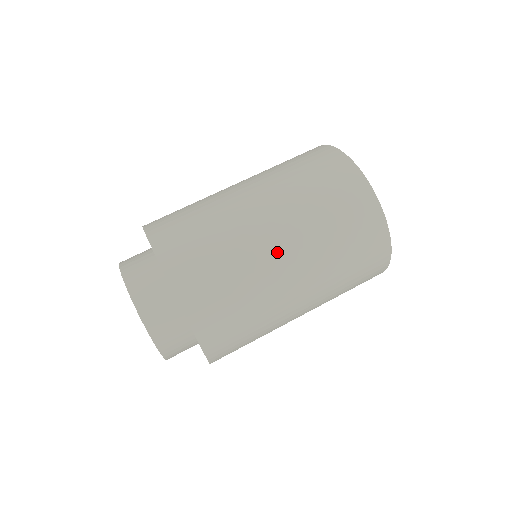
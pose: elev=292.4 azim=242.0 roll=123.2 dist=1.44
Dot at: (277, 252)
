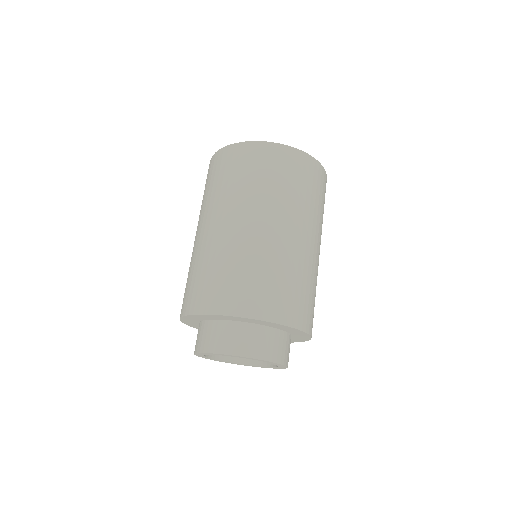
Dot at: (259, 229)
